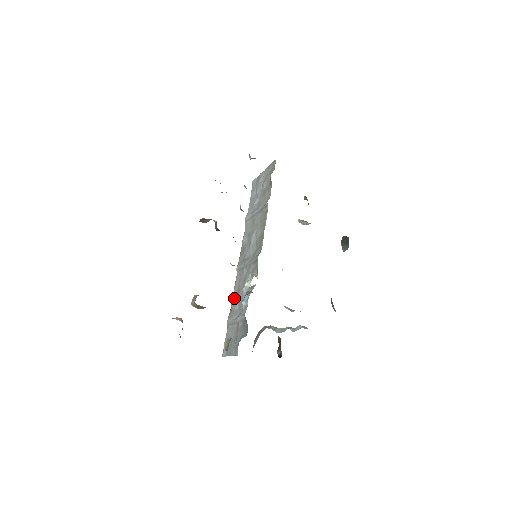
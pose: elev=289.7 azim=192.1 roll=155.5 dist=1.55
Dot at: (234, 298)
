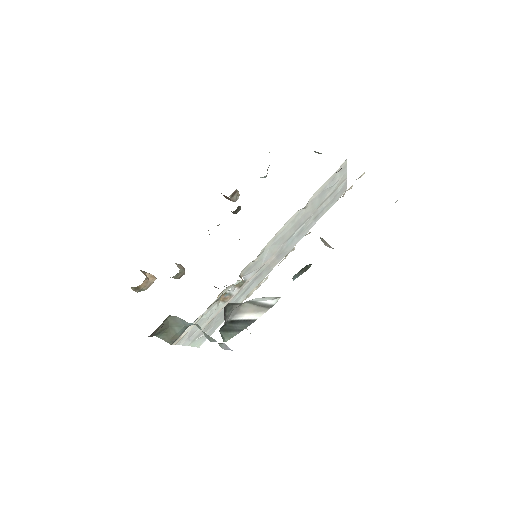
Dot at: occluded
